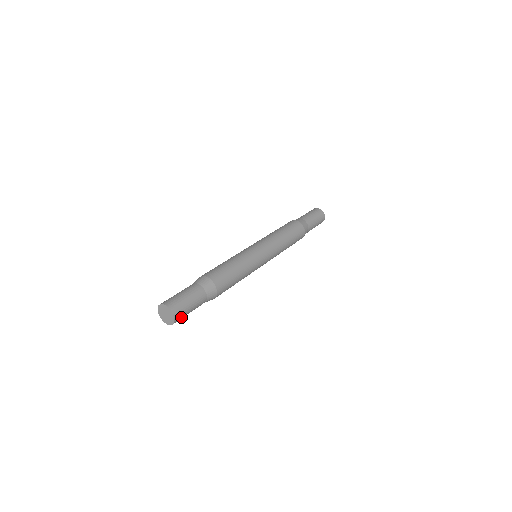
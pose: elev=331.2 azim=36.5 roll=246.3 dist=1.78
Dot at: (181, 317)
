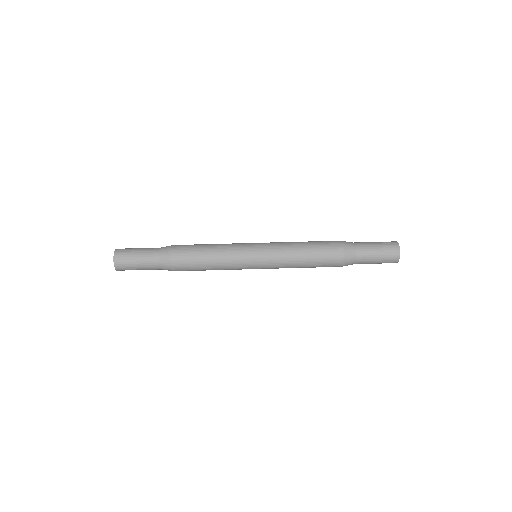
Dot at: (125, 268)
